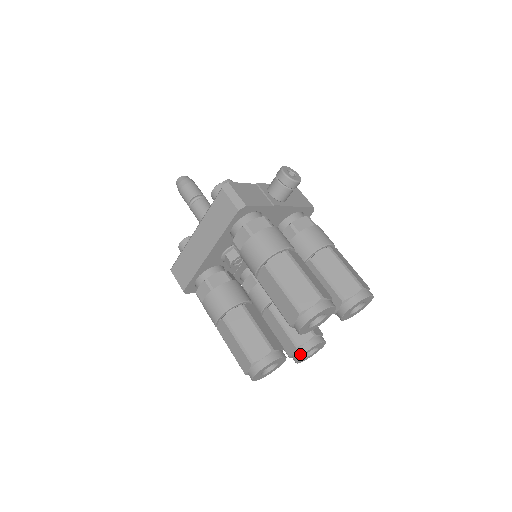
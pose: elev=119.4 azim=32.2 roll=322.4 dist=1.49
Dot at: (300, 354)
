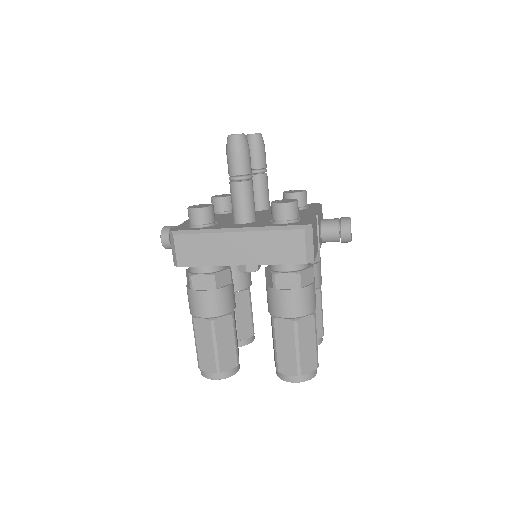
Dot at: occluded
